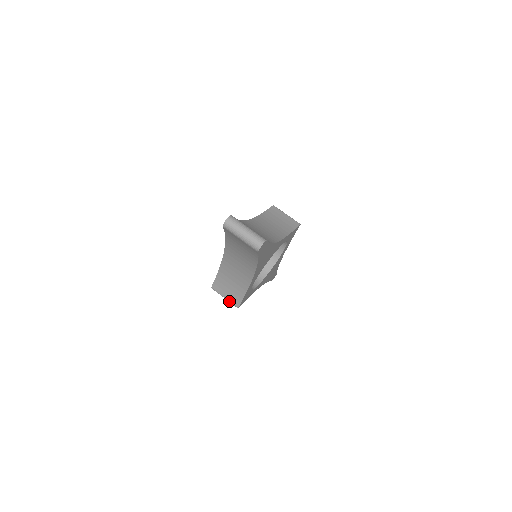
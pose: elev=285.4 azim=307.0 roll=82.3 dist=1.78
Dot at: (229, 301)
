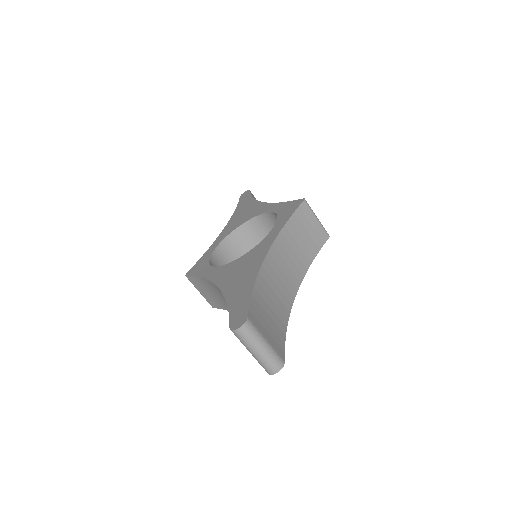
Dot at: (204, 297)
